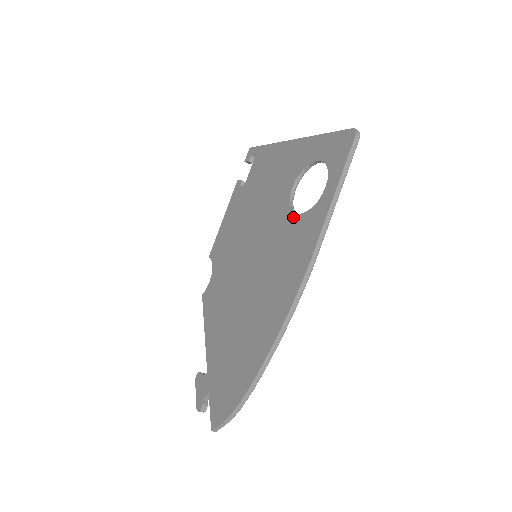
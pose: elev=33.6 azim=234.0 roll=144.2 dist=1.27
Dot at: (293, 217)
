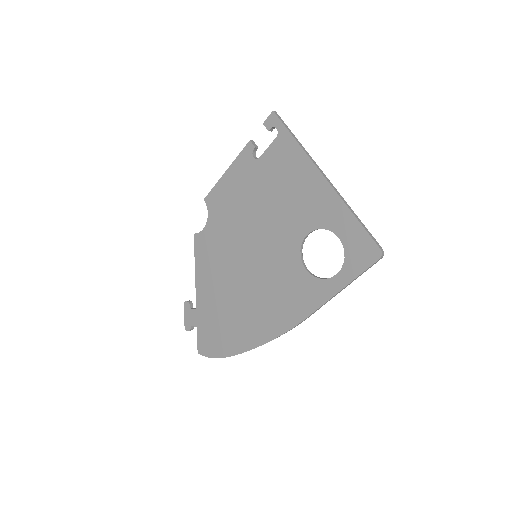
Dot at: (300, 266)
